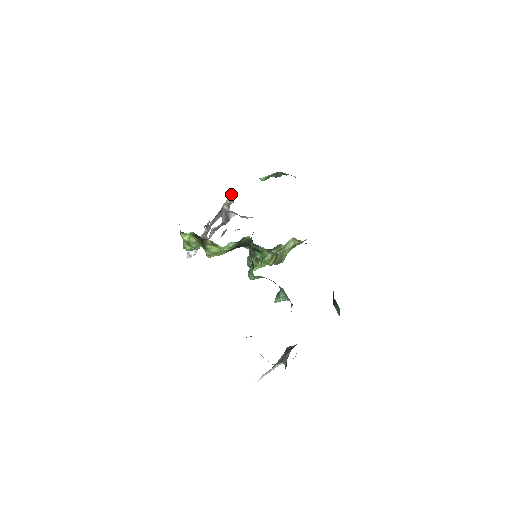
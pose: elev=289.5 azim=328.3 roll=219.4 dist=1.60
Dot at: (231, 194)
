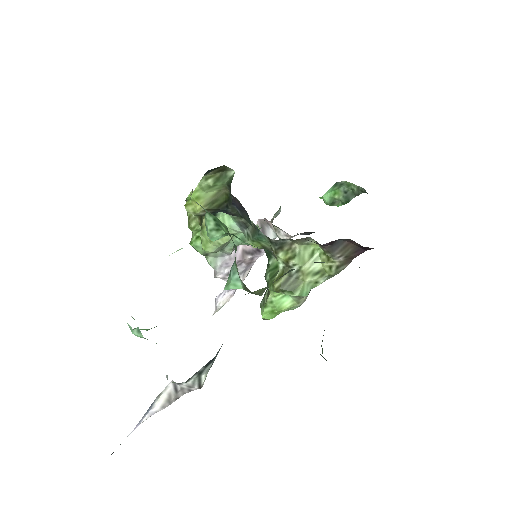
Dot at: (280, 207)
